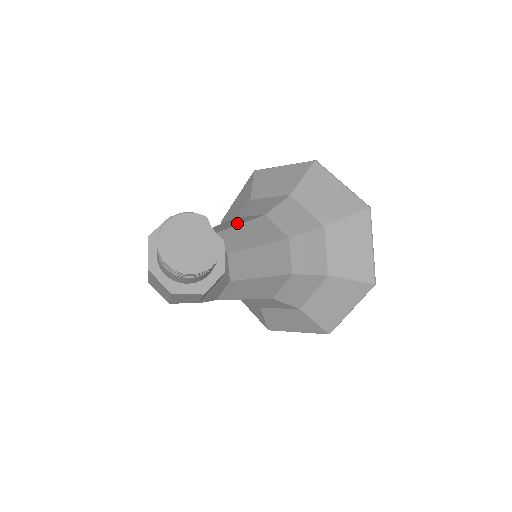
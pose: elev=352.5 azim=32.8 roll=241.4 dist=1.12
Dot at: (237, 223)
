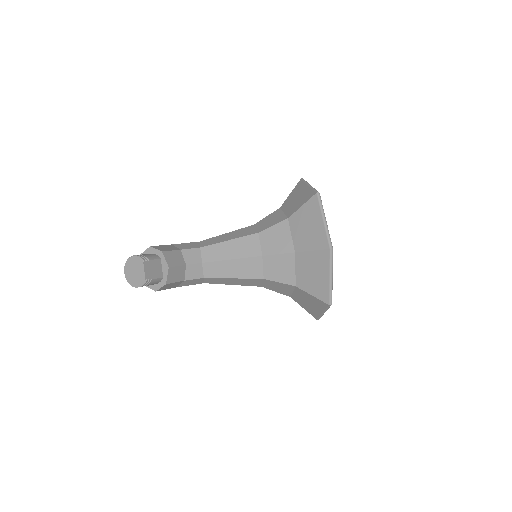
Dot at: (232, 237)
